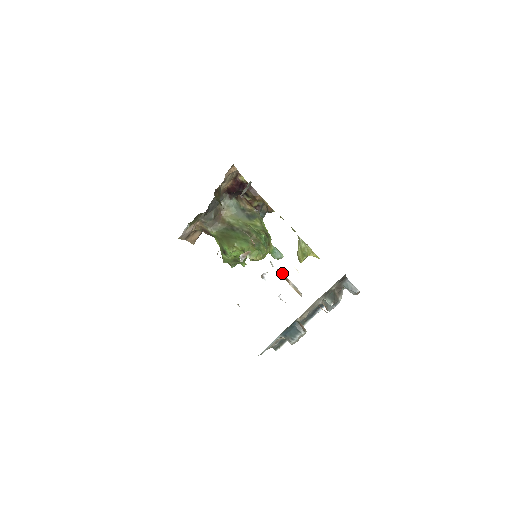
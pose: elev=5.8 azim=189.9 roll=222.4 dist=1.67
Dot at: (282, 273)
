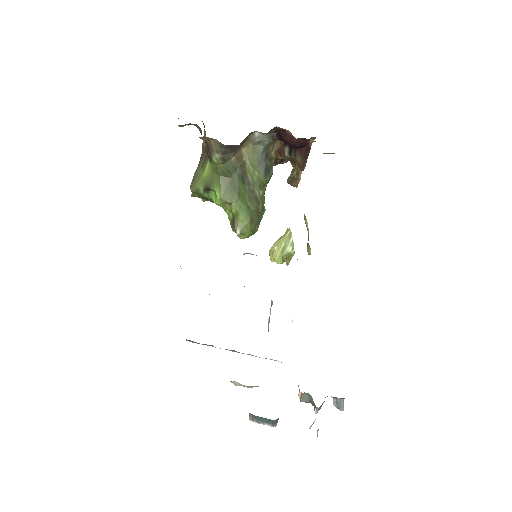
Dot at: (272, 304)
